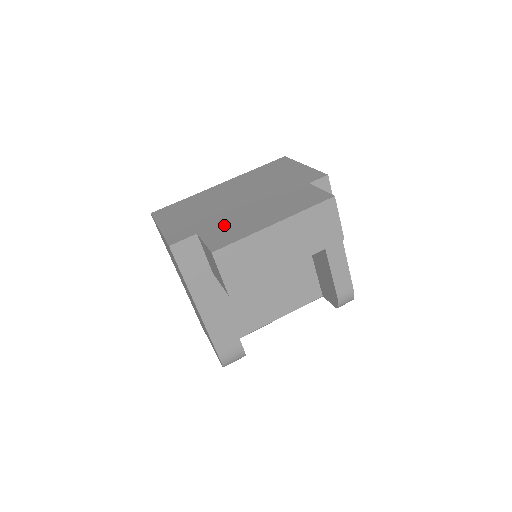
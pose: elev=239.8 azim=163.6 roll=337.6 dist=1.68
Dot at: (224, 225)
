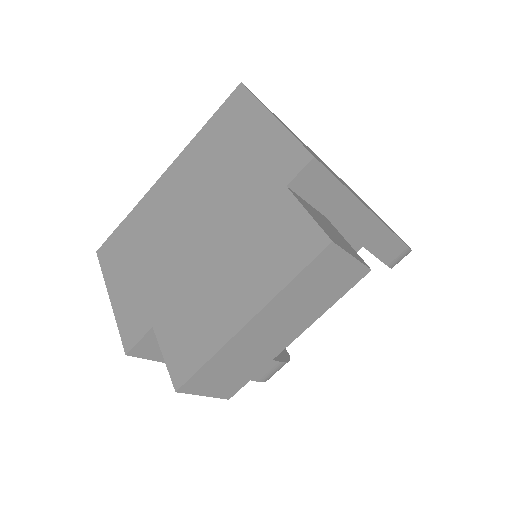
Dot at: (182, 310)
